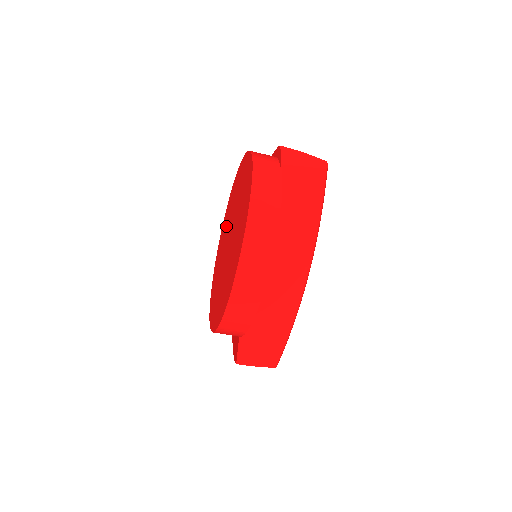
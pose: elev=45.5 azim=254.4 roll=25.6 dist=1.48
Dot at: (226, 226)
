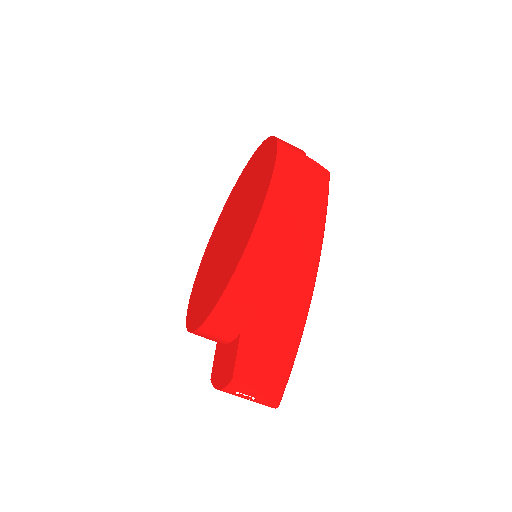
Dot at: (213, 246)
